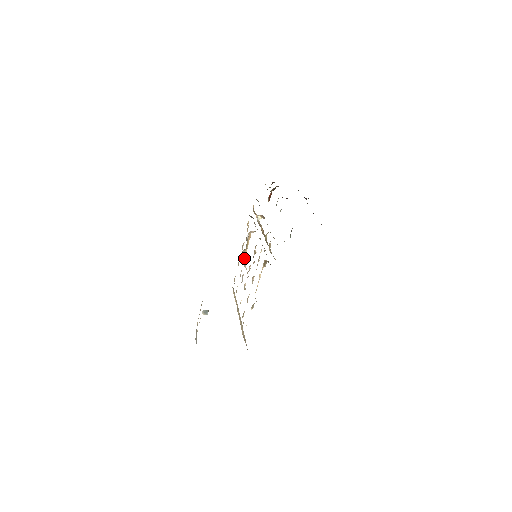
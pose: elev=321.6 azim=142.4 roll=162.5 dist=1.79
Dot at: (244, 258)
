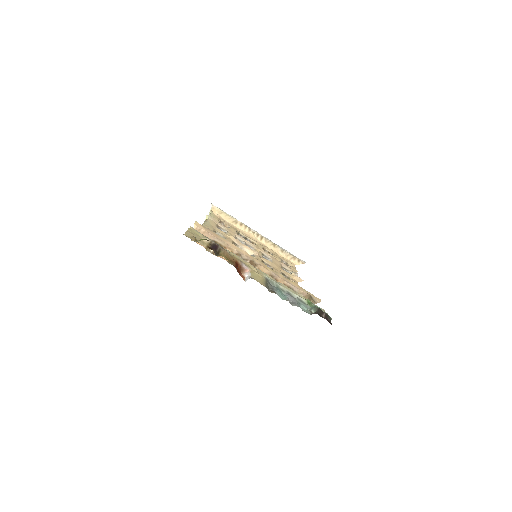
Dot at: (232, 243)
